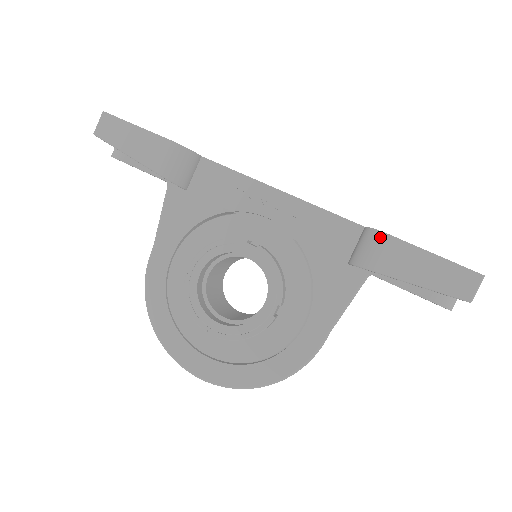
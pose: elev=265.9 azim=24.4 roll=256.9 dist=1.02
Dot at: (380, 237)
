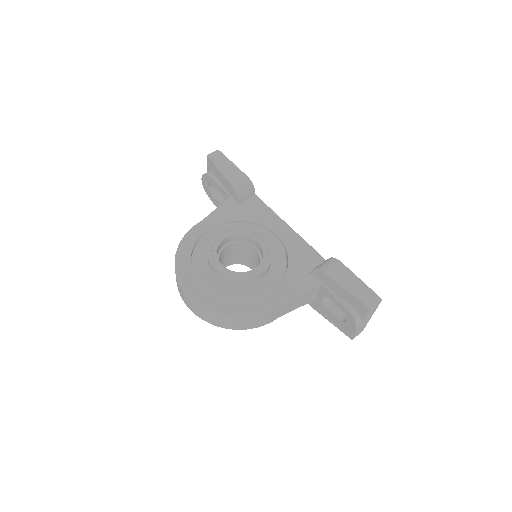
Dot at: (335, 261)
